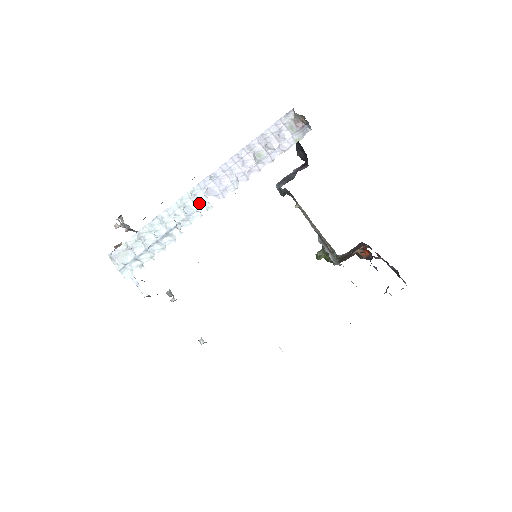
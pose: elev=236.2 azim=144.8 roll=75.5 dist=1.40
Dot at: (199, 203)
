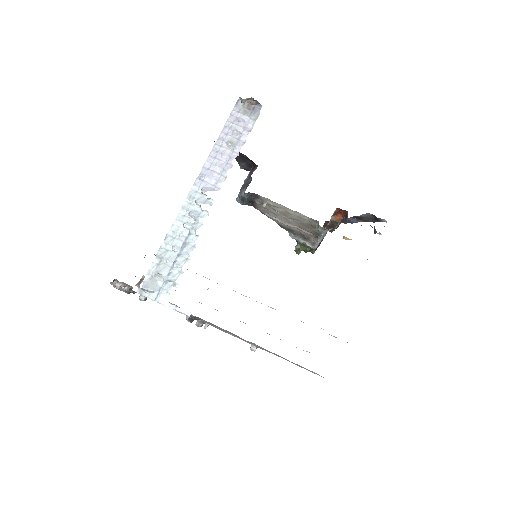
Dot at: (201, 202)
